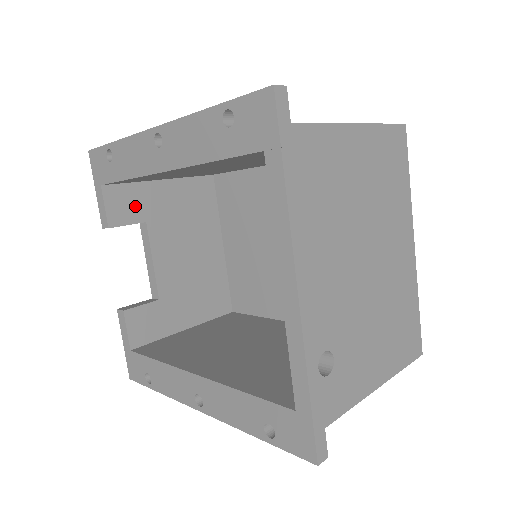
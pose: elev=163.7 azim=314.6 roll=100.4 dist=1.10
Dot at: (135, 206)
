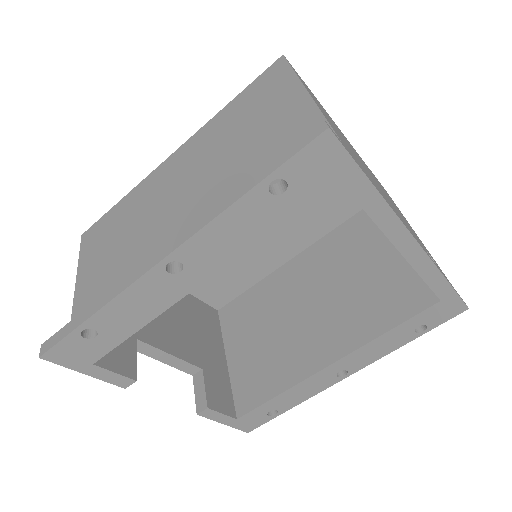
Dot at: occluded
